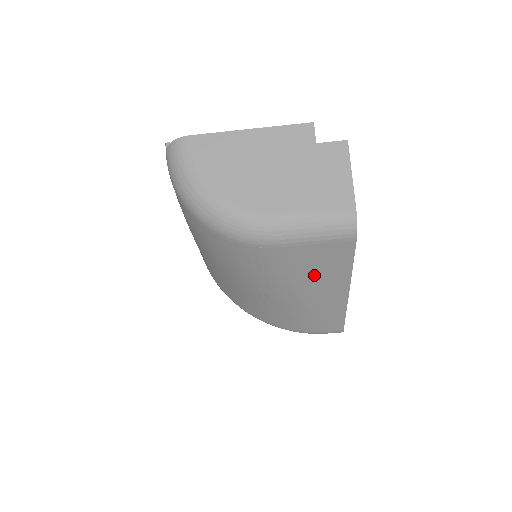
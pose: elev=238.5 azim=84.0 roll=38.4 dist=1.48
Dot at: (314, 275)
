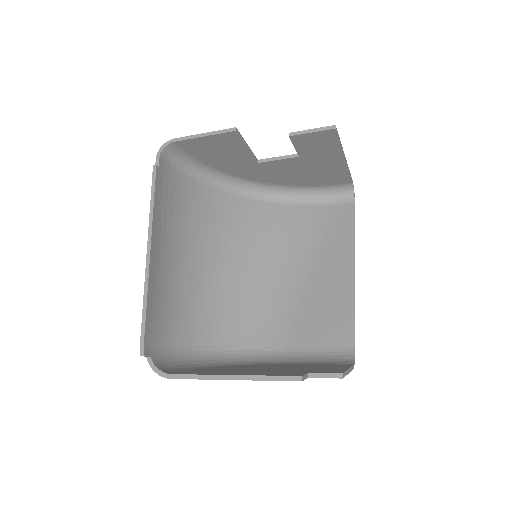
Dot at: (320, 304)
